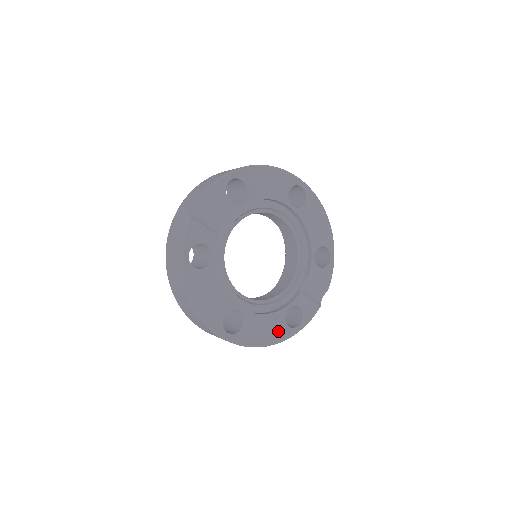
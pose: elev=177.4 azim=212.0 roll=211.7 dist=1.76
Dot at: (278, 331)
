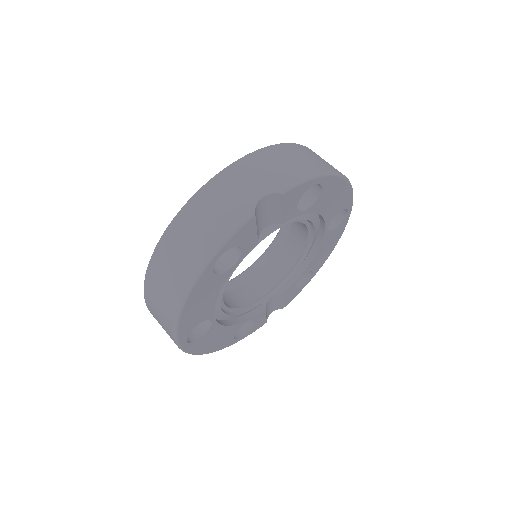
Dot at: (224, 342)
